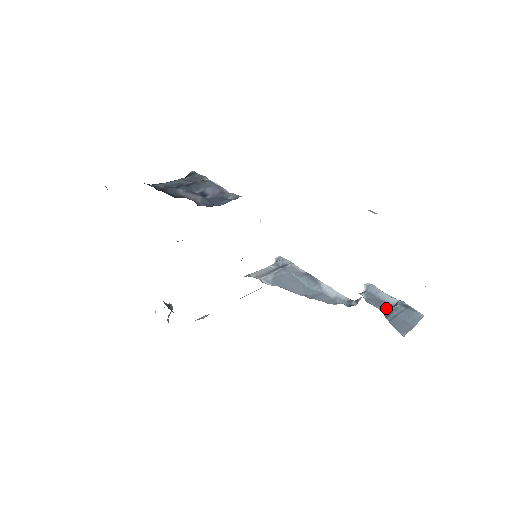
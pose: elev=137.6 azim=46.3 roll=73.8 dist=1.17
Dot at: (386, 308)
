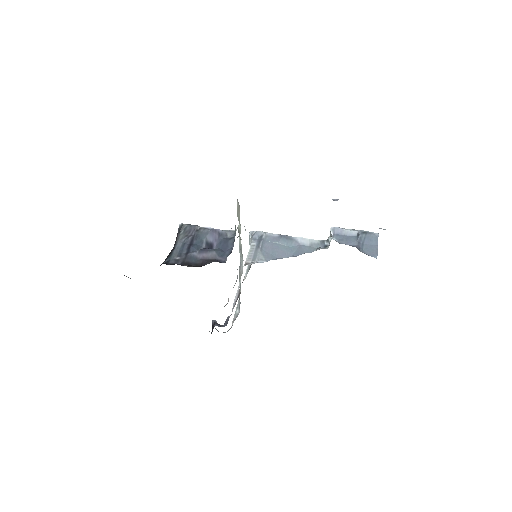
Dot at: (355, 242)
